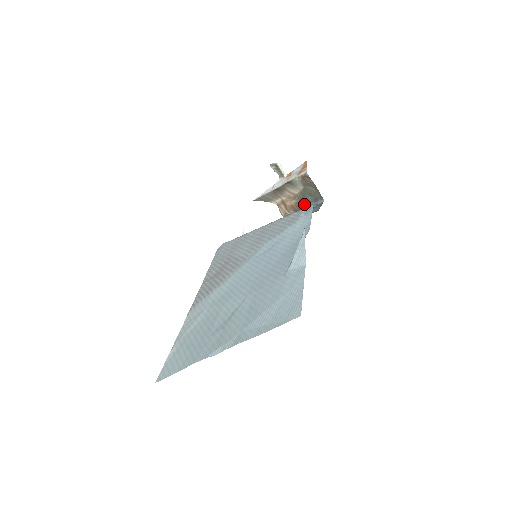
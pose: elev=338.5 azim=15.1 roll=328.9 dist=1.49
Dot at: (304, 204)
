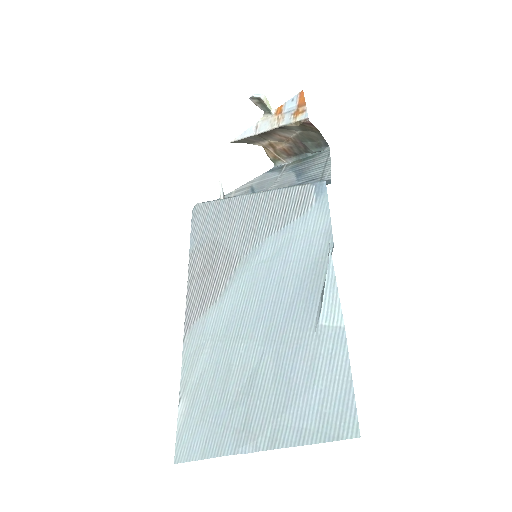
Dot at: (301, 149)
